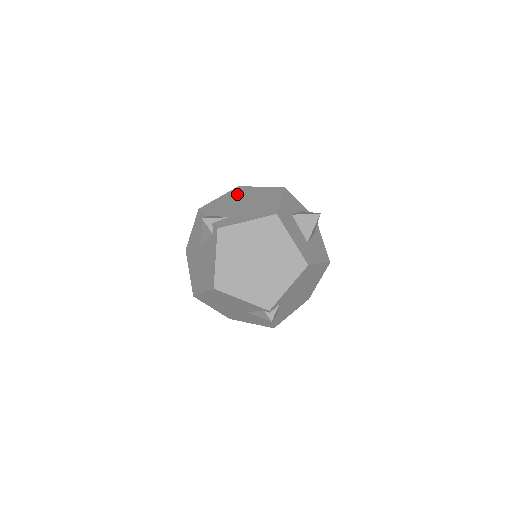
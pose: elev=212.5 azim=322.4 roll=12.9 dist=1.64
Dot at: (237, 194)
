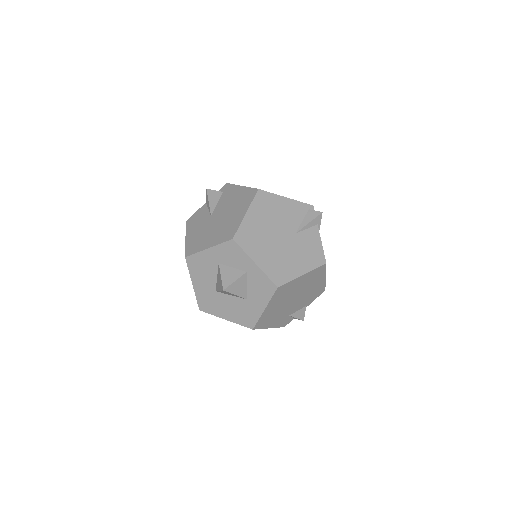
Dot at: occluded
